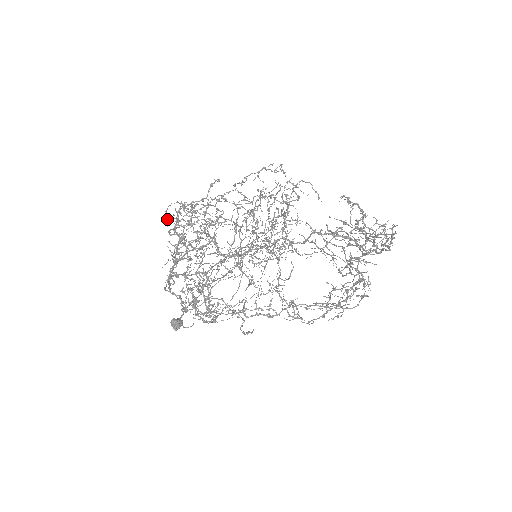
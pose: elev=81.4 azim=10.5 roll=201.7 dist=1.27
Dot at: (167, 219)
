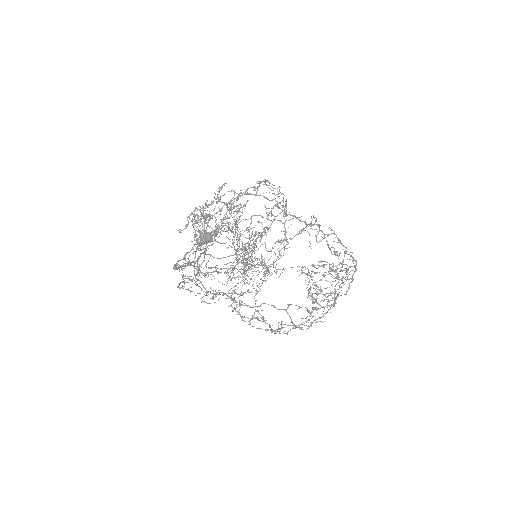
Dot at: occluded
